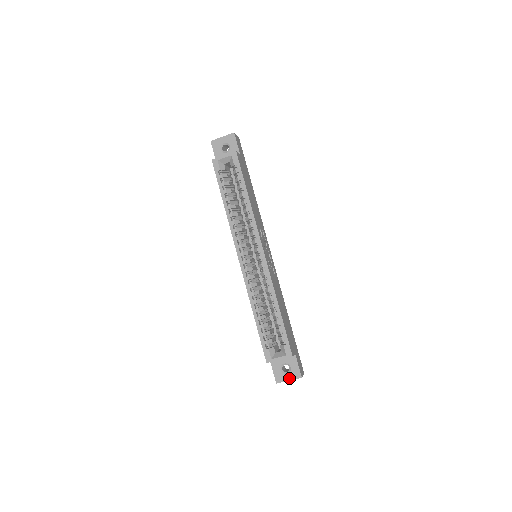
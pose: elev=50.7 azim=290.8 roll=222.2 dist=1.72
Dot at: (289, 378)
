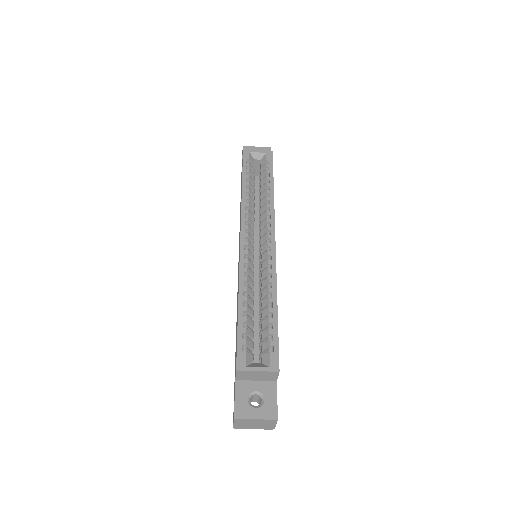
Dot at: (257, 415)
